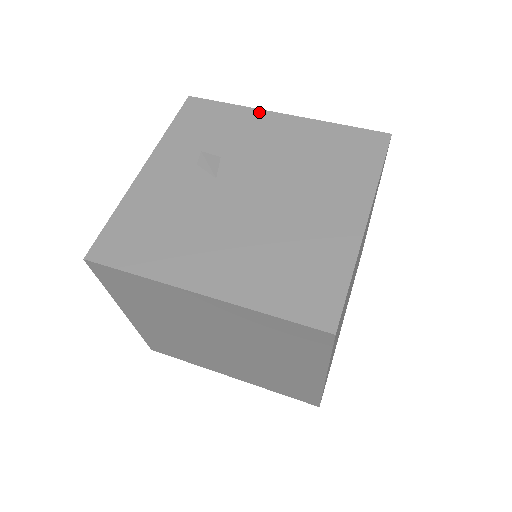
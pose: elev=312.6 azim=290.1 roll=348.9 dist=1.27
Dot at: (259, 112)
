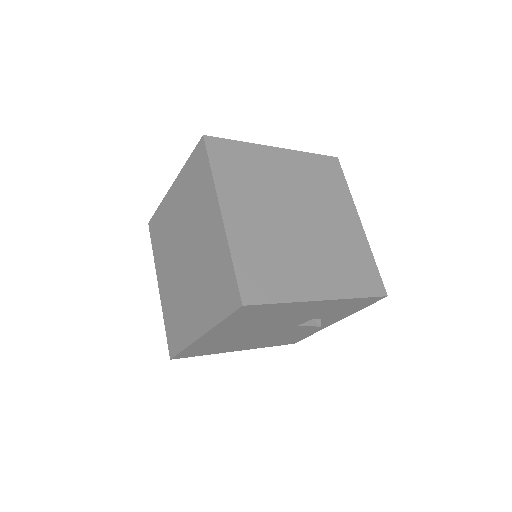
Dot at: occluded
